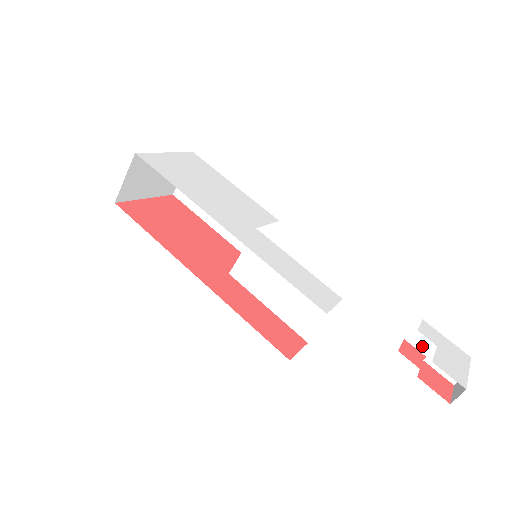
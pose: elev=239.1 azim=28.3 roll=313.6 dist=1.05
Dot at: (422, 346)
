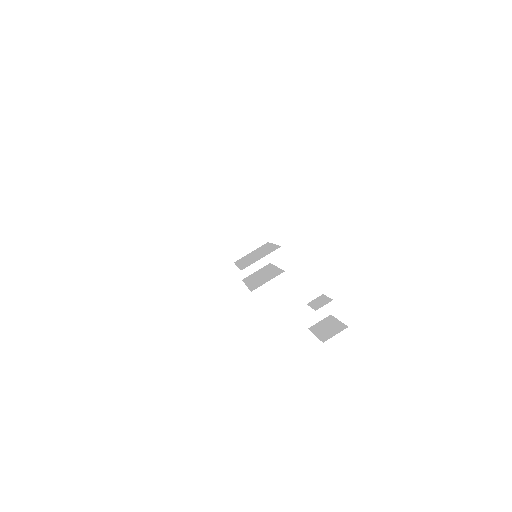
Dot at: (317, 329)
